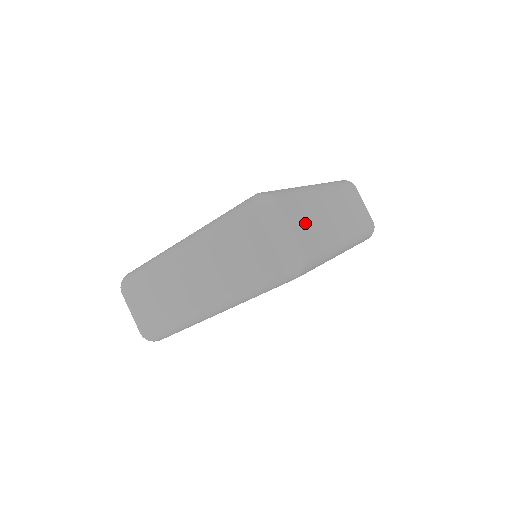
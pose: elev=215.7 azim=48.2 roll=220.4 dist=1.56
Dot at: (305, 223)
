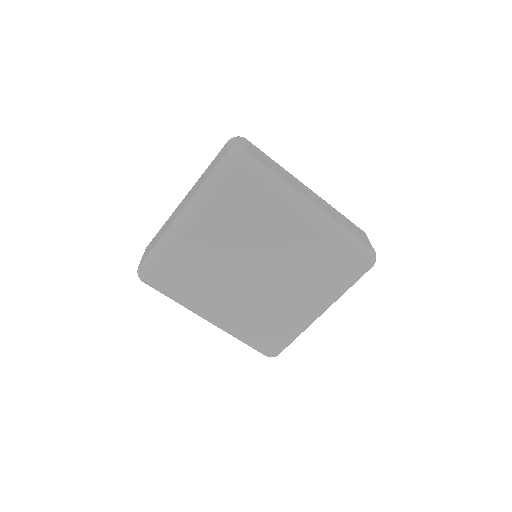
Dot at: (265, 159)
